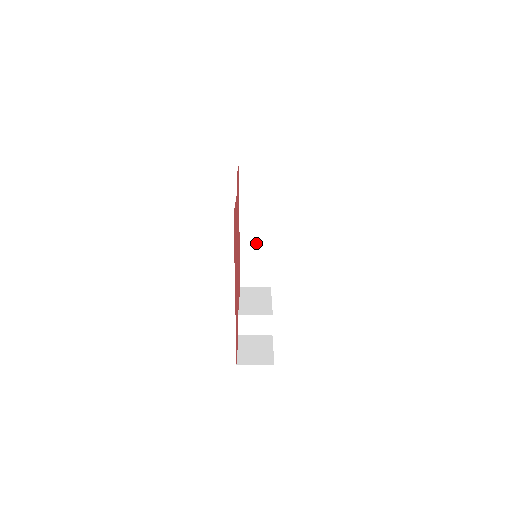
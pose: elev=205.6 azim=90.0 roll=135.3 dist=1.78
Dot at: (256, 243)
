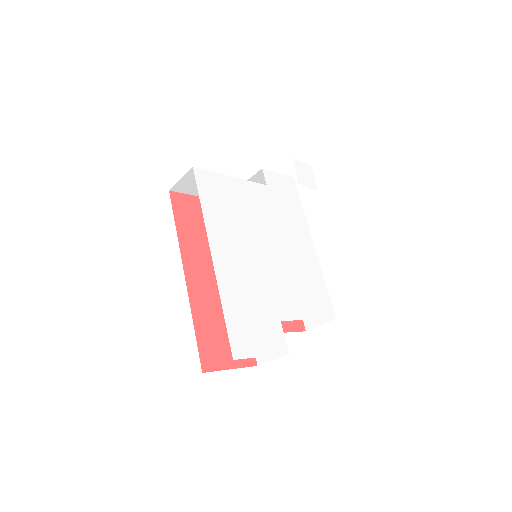
Dot at: occluded
